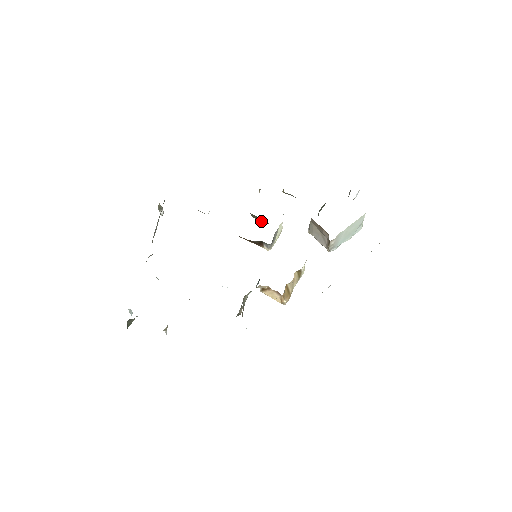
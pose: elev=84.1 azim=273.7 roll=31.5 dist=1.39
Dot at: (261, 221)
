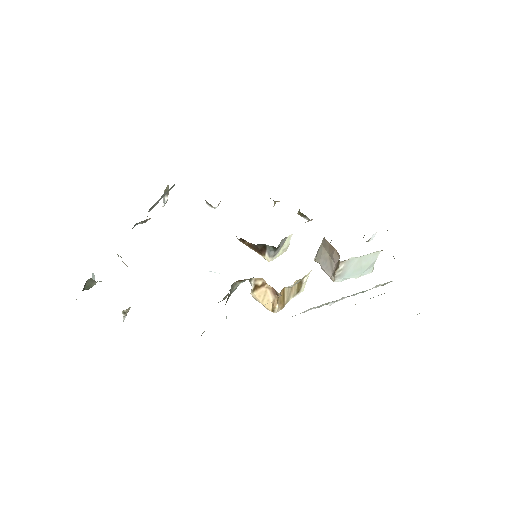
Dot at: occluded
